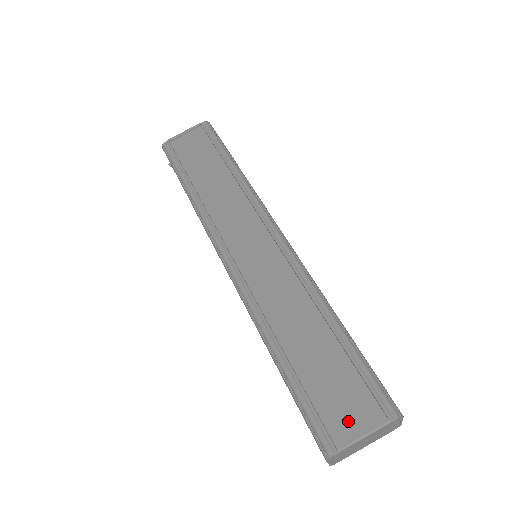
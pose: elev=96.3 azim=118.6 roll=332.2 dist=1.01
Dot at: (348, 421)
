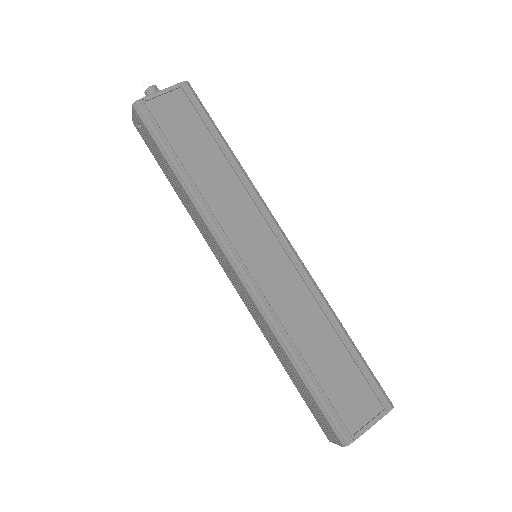
Dot at: (358, 415)
